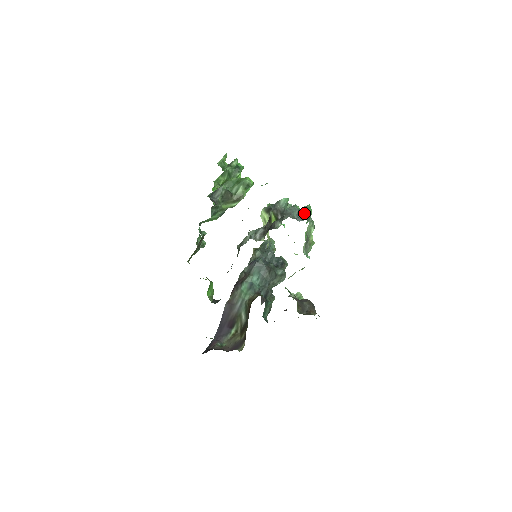
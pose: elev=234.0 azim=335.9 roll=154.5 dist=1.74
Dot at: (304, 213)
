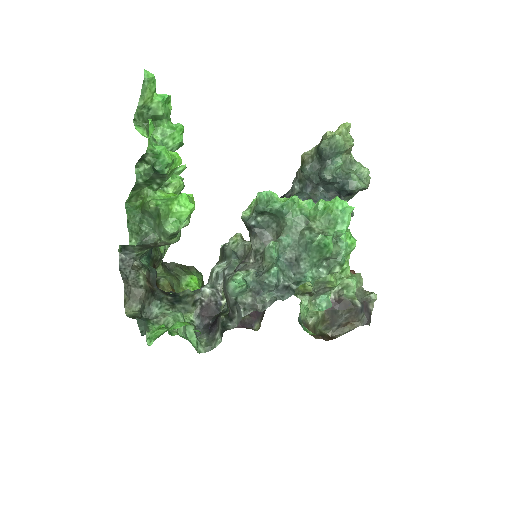
Dot at: (307, 261)
